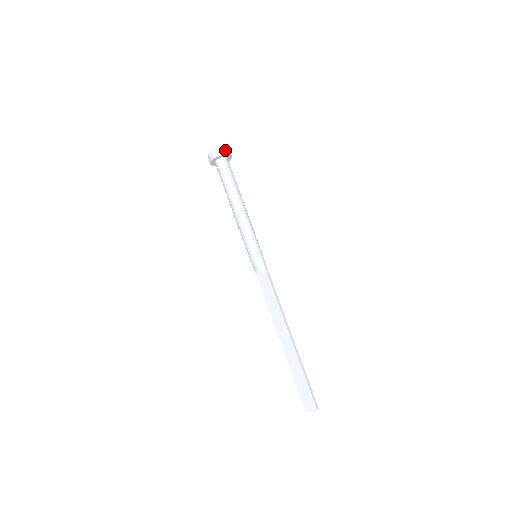
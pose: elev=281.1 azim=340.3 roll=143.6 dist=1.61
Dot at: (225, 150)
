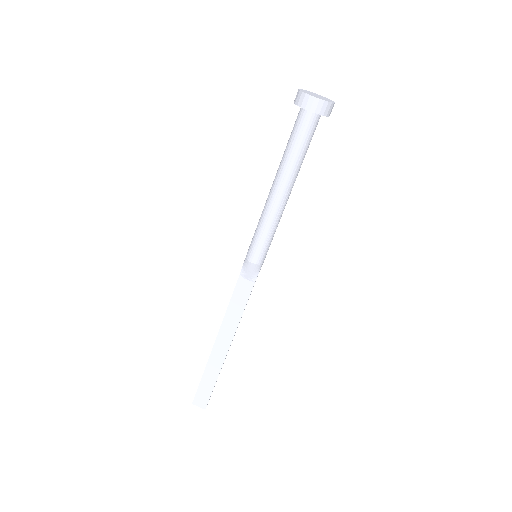
Dot at: (331, 108)
